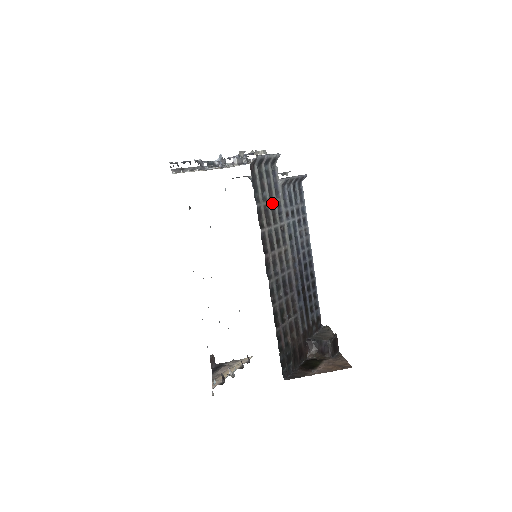
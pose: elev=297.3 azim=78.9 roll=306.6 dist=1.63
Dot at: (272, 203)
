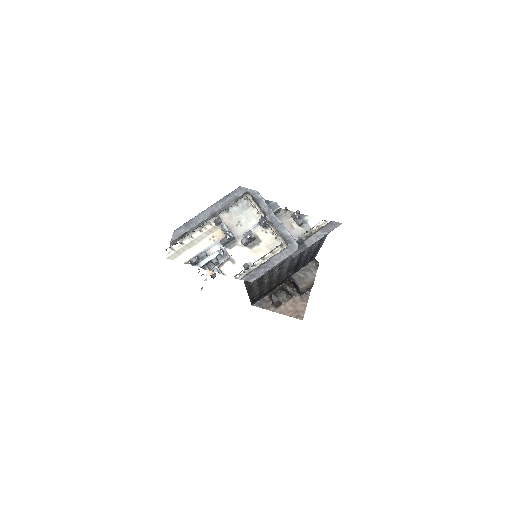
Dot at: (271, 269)
